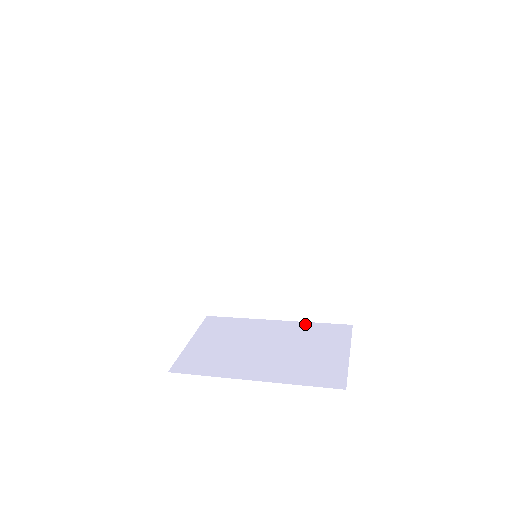
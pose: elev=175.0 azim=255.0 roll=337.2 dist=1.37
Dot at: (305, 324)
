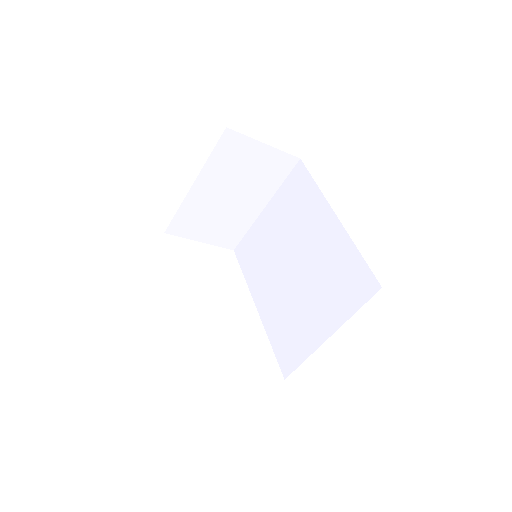
Dot at: (345, 318)
